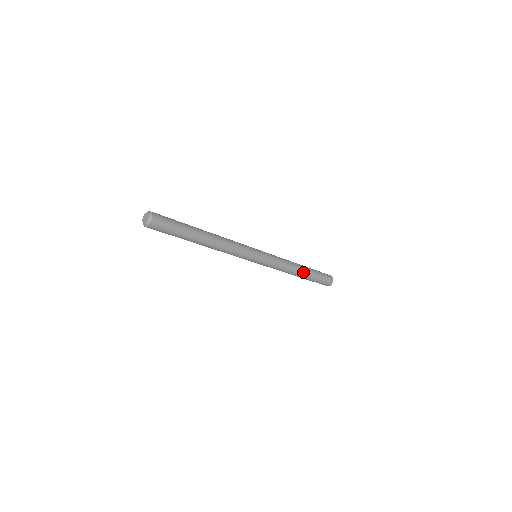
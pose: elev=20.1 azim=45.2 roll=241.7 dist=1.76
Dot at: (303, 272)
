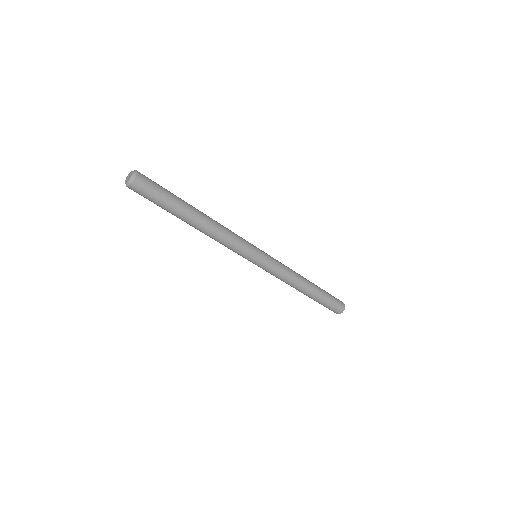
Dot at: (309, 290)
